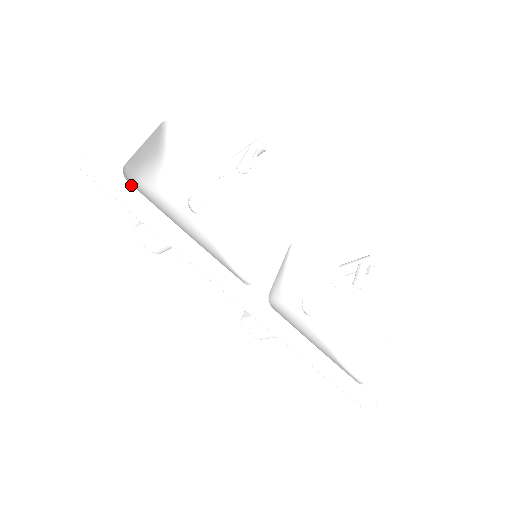
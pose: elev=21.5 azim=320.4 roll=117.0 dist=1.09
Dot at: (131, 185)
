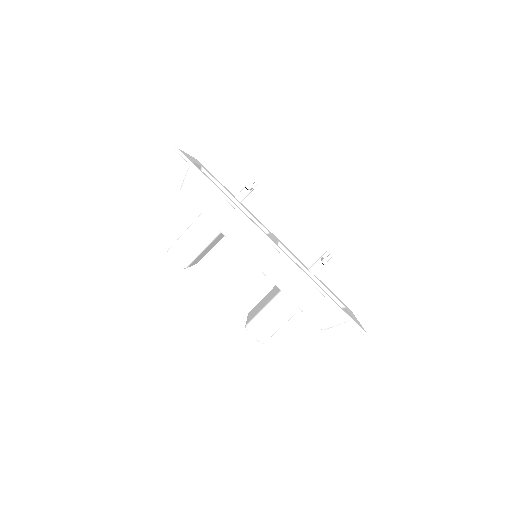
Dot at: occluded
